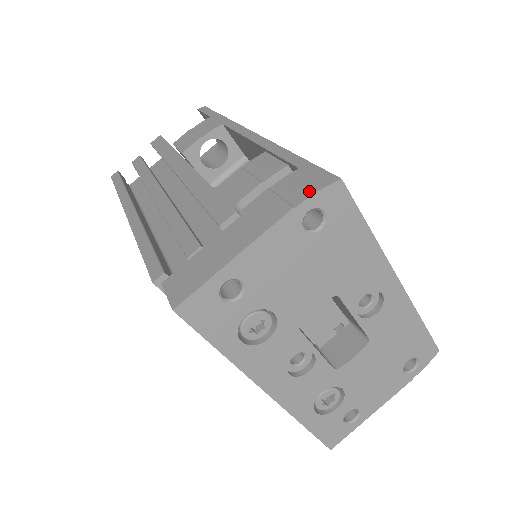
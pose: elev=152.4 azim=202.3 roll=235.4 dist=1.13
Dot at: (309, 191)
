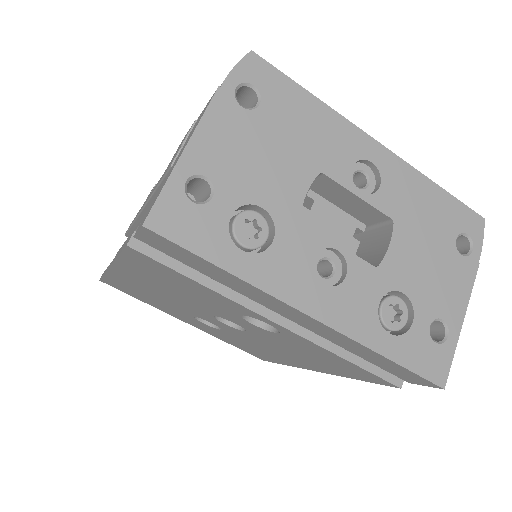
Dot at: (228, 74)
